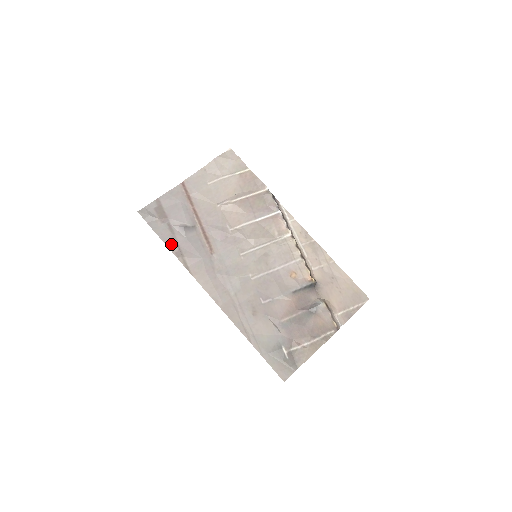
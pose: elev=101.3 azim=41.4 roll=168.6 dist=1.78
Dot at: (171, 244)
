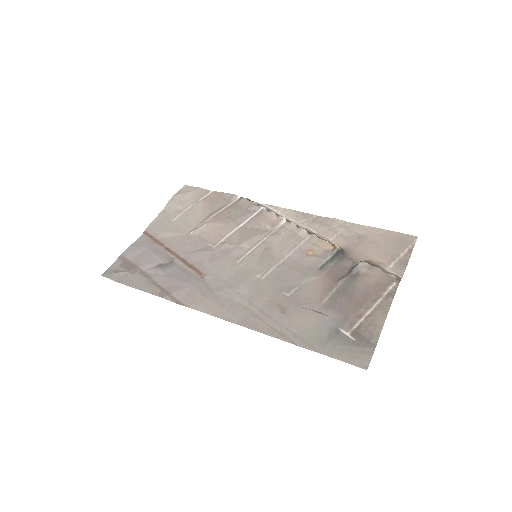
Dot at: (150, 288)
